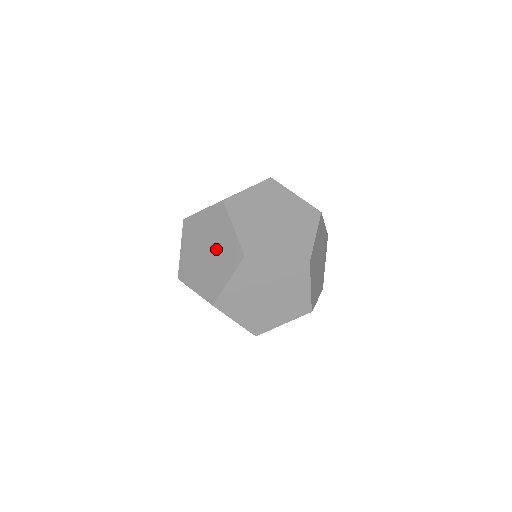
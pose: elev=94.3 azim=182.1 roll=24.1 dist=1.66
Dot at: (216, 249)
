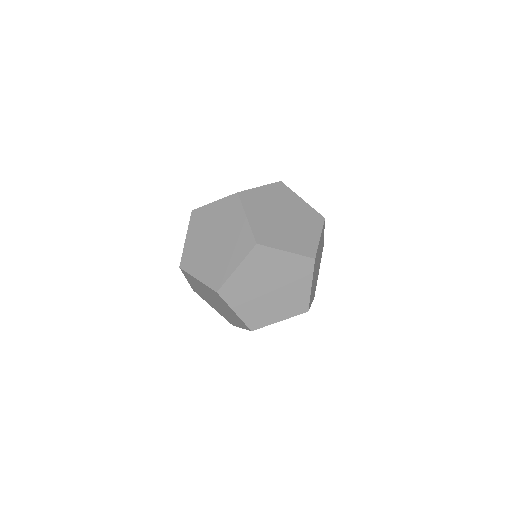
Dot at: occluded
